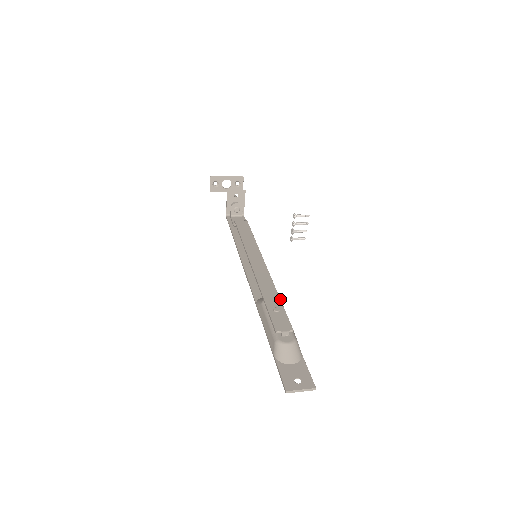
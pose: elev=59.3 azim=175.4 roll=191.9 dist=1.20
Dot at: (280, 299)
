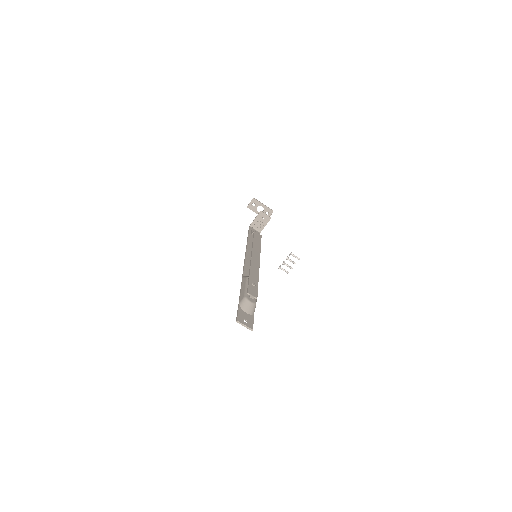
Dot at: occluded
